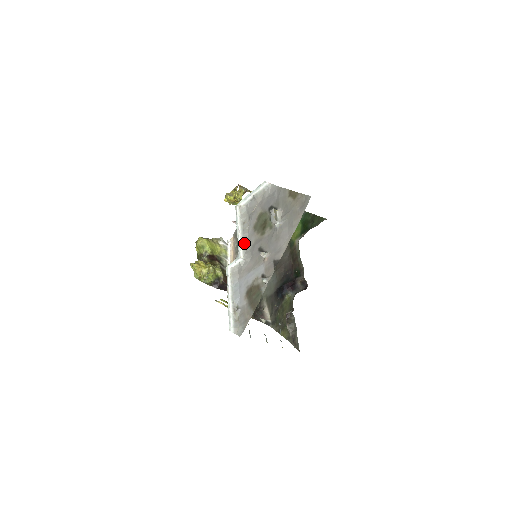
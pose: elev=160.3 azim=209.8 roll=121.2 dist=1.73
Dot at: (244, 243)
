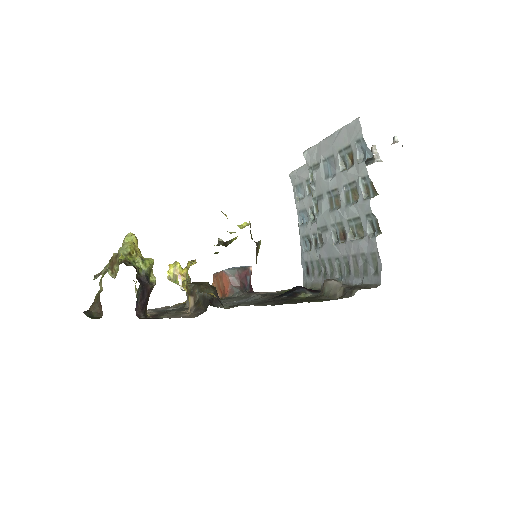
Dot at: occluded
